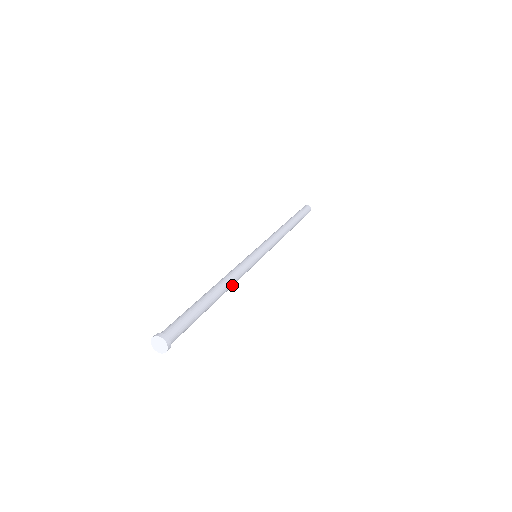
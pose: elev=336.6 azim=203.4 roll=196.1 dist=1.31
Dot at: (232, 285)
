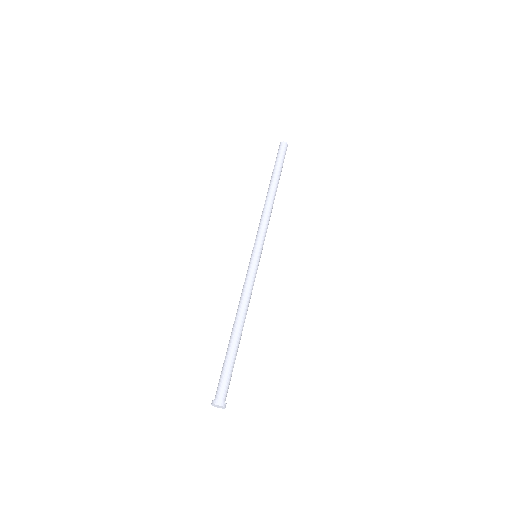
Dot at: occluded
